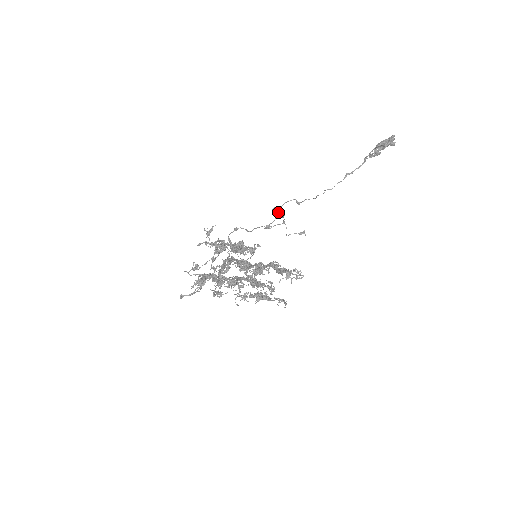
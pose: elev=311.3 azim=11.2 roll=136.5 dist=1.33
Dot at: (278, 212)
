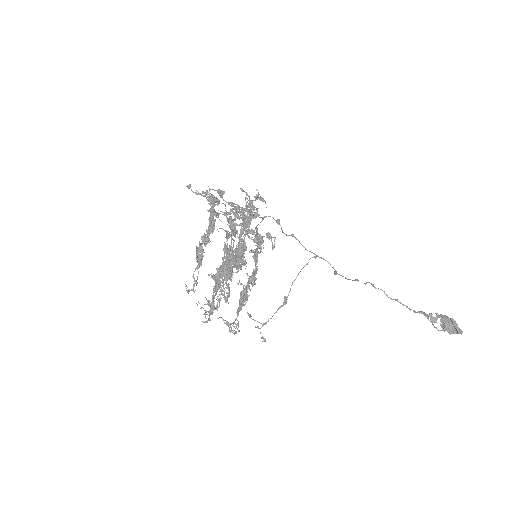
Dot at: (317, 255)
